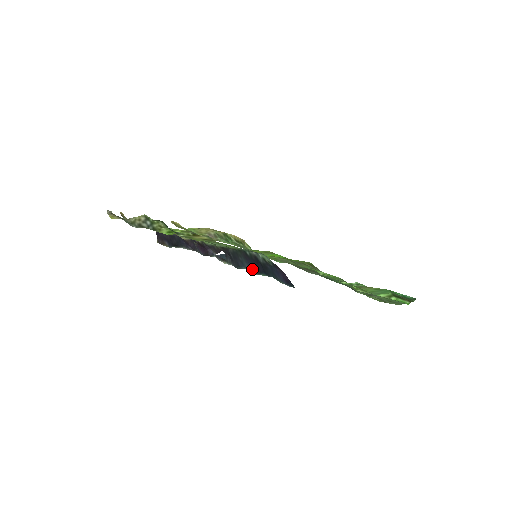
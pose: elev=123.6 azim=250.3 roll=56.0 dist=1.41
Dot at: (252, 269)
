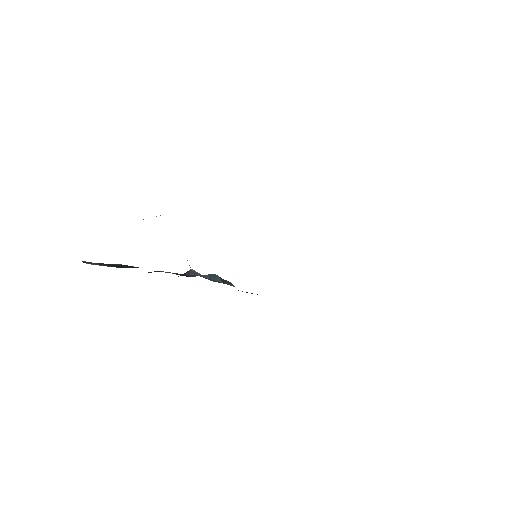
Dot at: occluded
